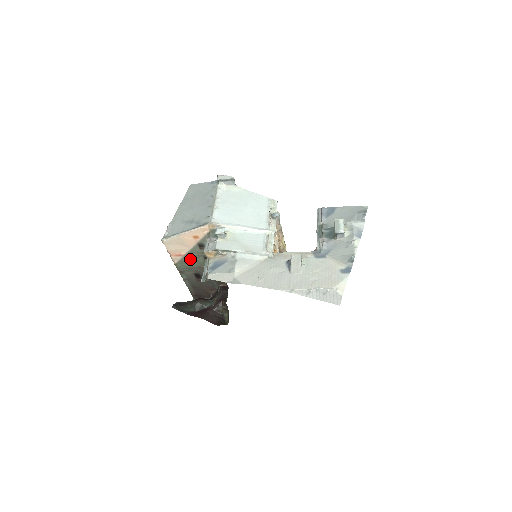
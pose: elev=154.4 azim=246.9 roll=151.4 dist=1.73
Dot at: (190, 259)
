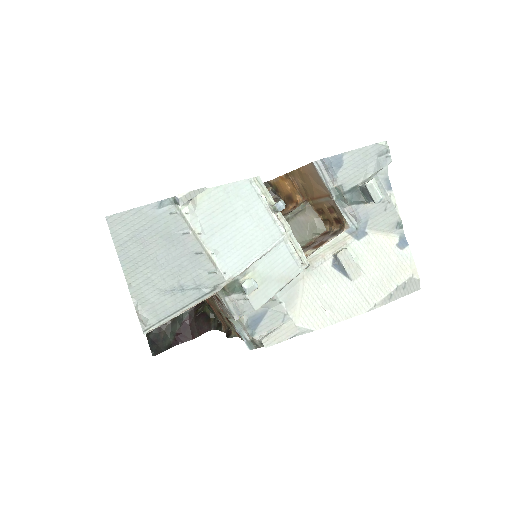
Dot at: occluded
